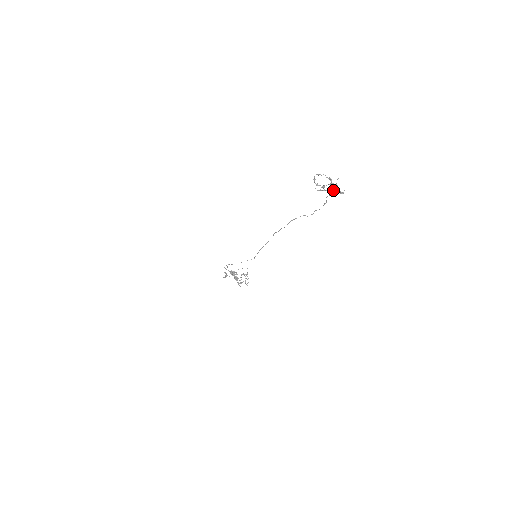
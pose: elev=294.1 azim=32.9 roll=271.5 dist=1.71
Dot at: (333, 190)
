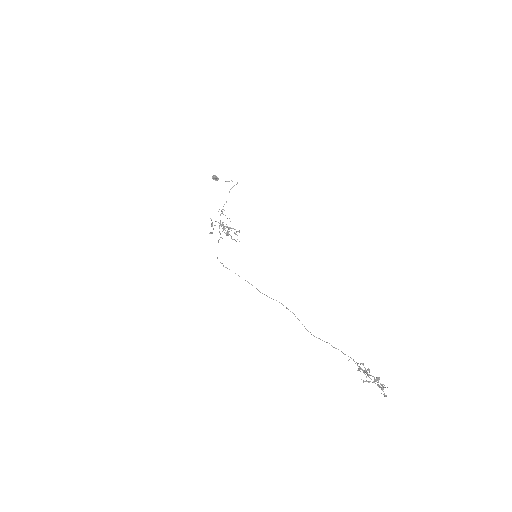
Dot at: (376, 381)
